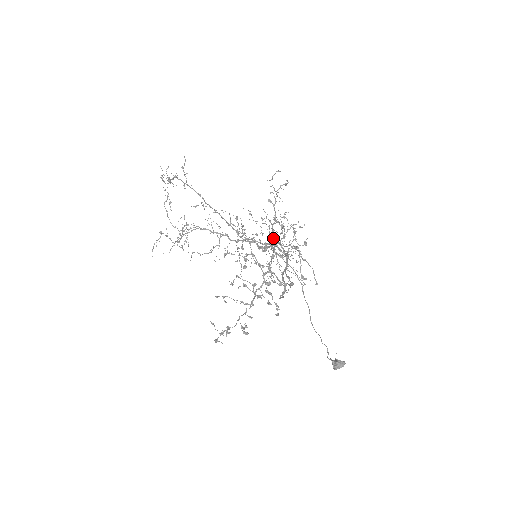
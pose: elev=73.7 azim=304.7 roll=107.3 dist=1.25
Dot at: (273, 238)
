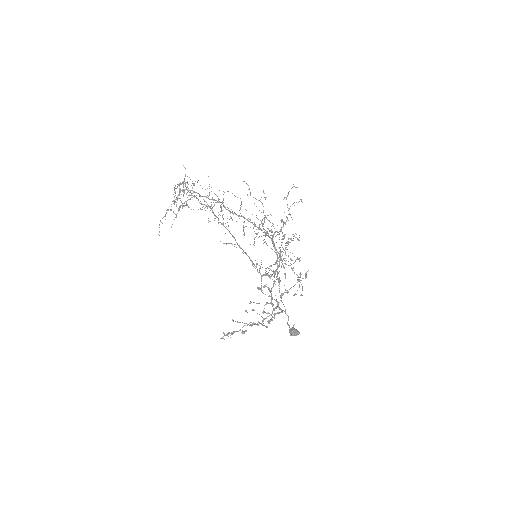
Dot at: occluded
